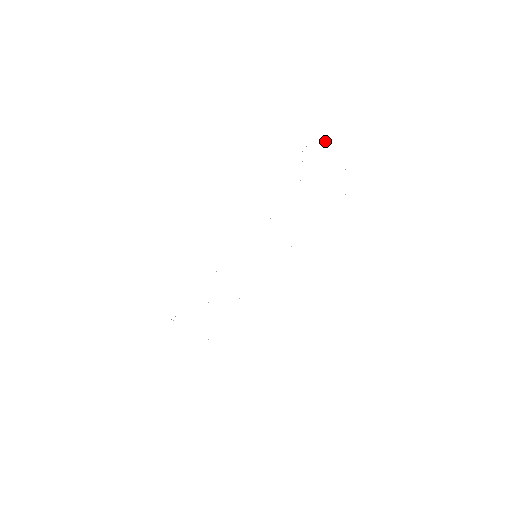
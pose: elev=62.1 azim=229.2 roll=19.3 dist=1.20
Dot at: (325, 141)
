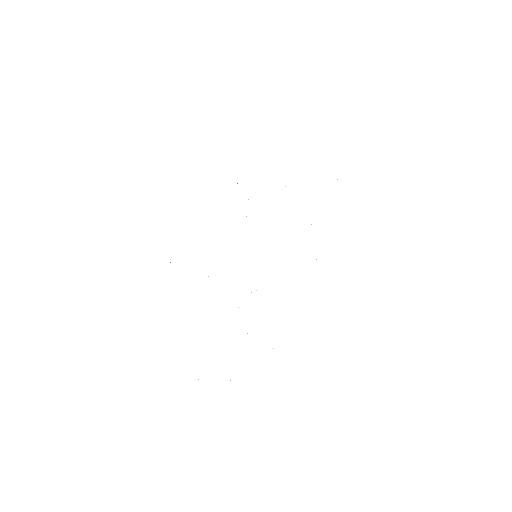
Dot at: occluded
